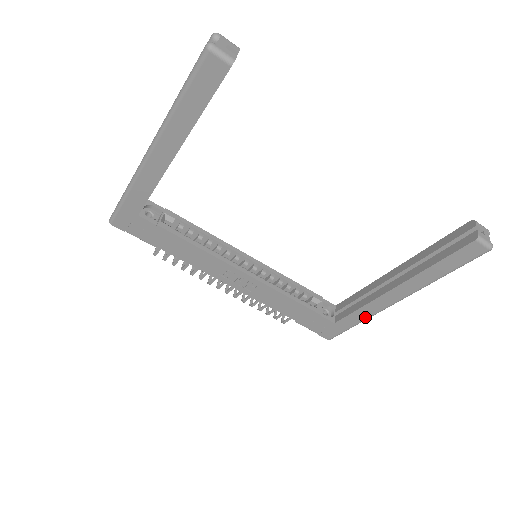
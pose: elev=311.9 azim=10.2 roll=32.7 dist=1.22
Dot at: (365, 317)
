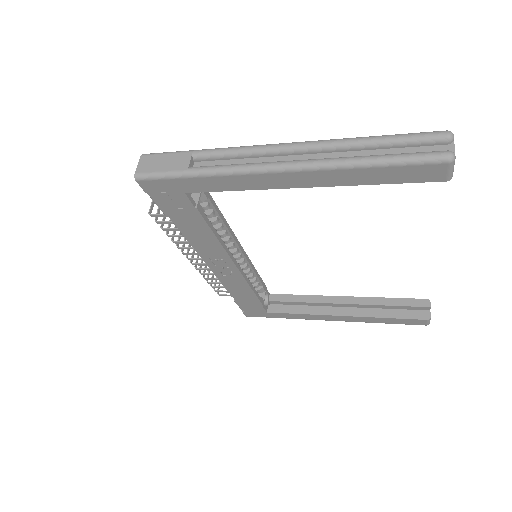
Dot at: (296, 318)
